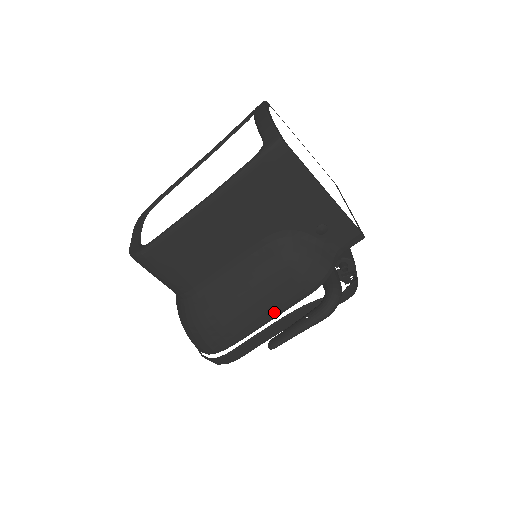
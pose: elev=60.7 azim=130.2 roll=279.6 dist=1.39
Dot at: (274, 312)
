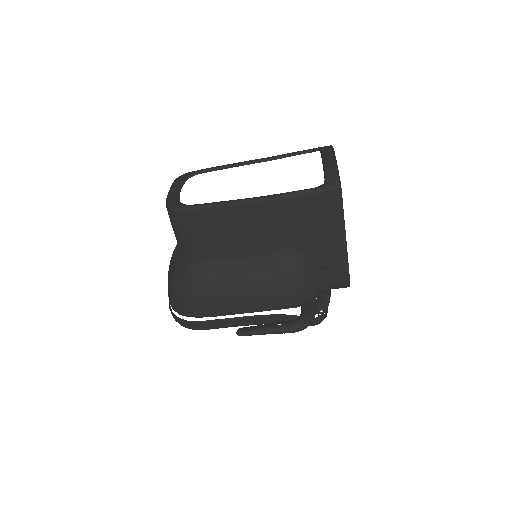
Dot at: (255, 308)
